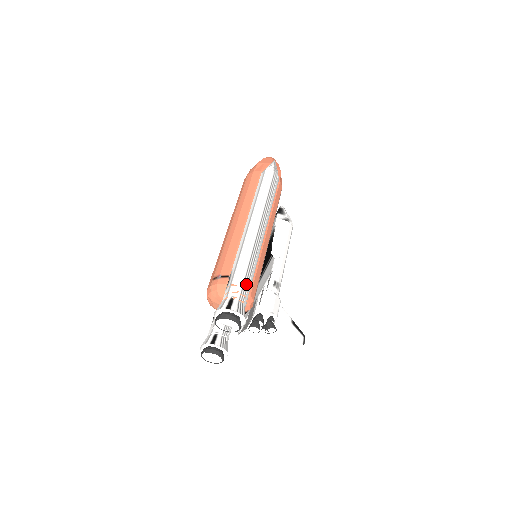
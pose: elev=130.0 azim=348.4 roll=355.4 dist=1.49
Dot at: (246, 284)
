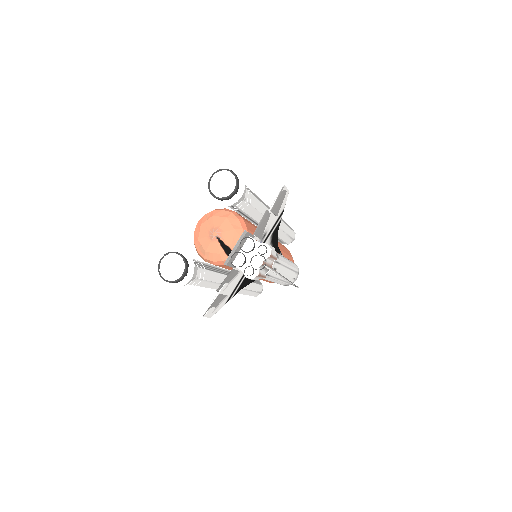
Dot at: (252, 193)
